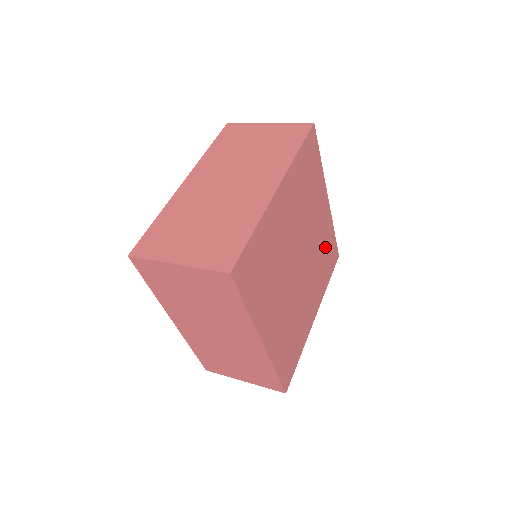
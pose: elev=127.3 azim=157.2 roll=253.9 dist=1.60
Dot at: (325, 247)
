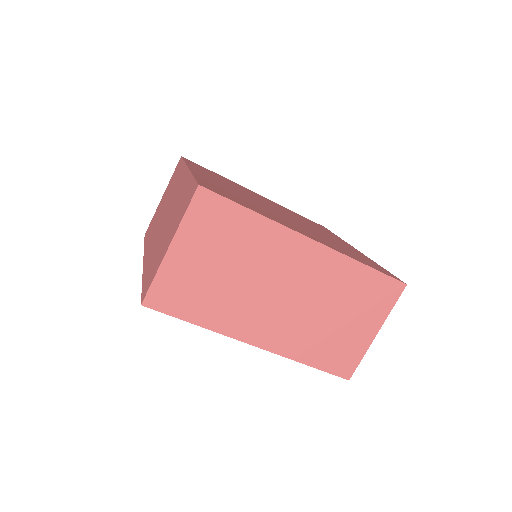
Dot at: (298, 216)
